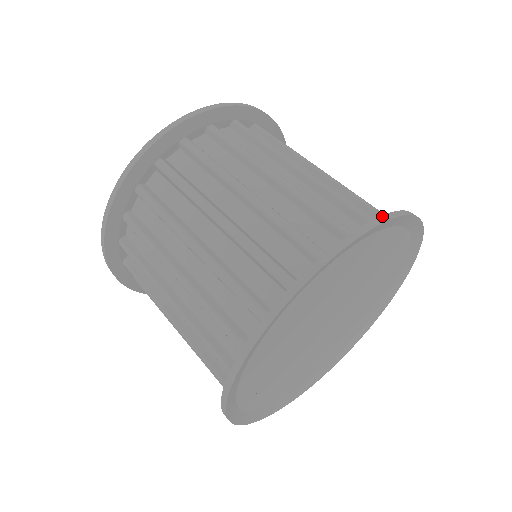
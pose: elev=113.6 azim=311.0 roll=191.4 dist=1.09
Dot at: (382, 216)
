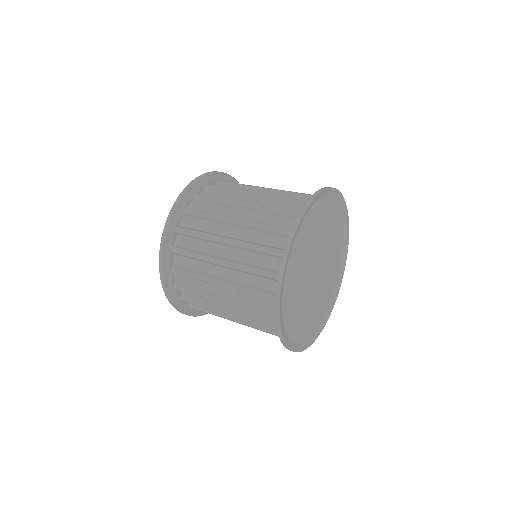
Dot at: (281, 262)
